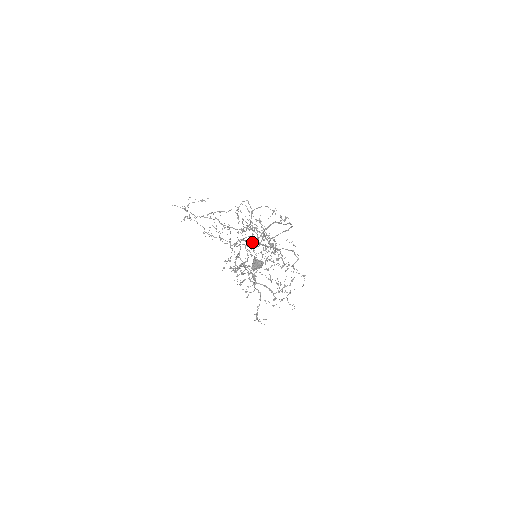
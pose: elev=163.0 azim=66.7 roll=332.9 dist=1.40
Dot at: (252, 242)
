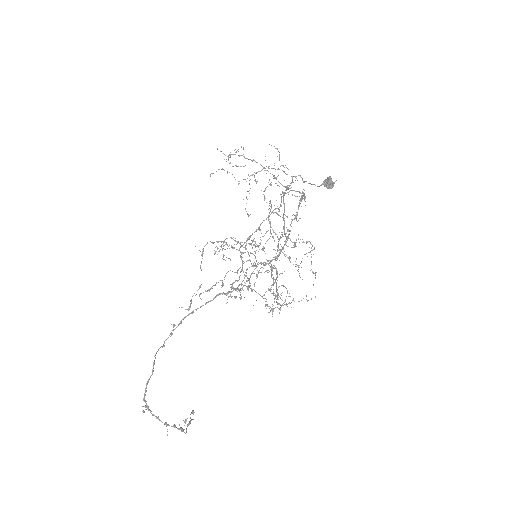
Dot at: (309, 183)
